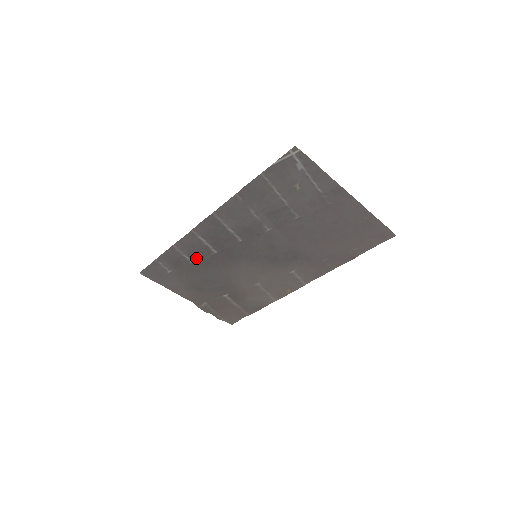
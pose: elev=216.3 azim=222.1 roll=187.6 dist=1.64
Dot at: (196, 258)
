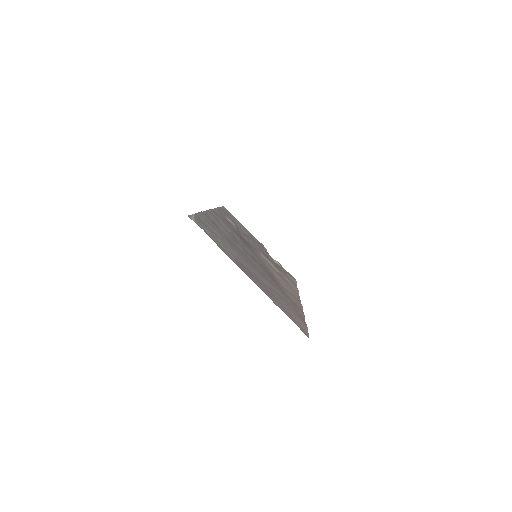
Dot at: (233, 225)
